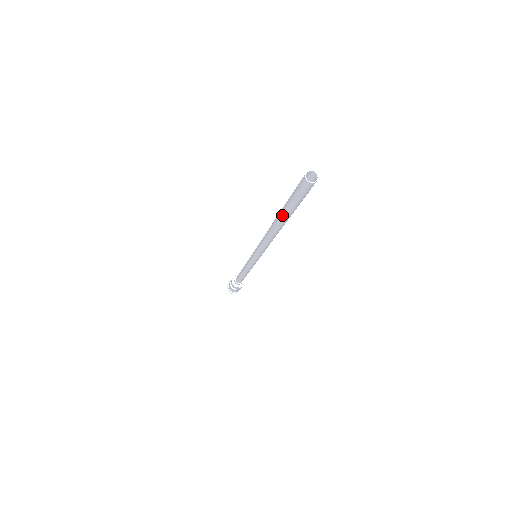
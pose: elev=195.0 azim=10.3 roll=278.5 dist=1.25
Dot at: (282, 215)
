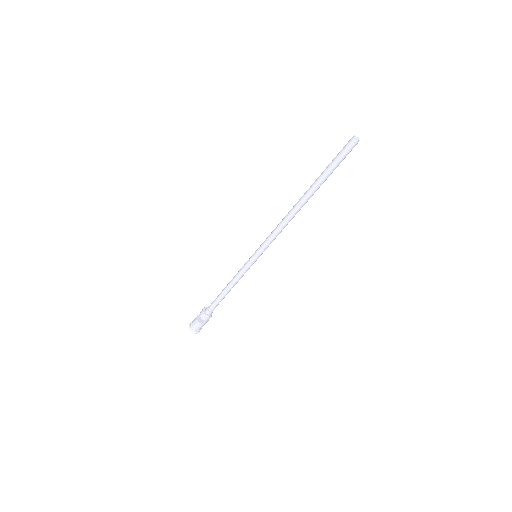
Dot at: (316, 183)
